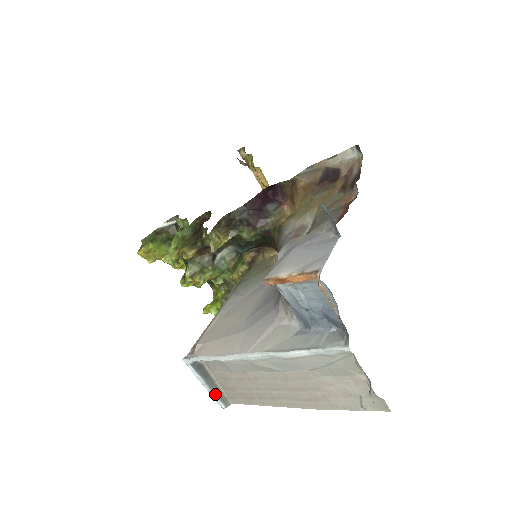
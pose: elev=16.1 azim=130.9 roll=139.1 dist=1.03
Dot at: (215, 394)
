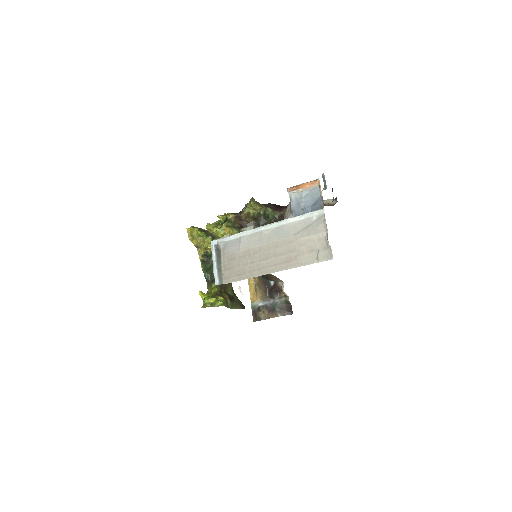
Dot at: (218, 271)
